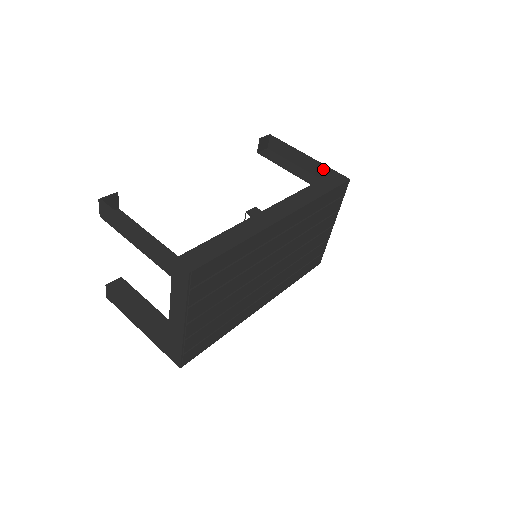
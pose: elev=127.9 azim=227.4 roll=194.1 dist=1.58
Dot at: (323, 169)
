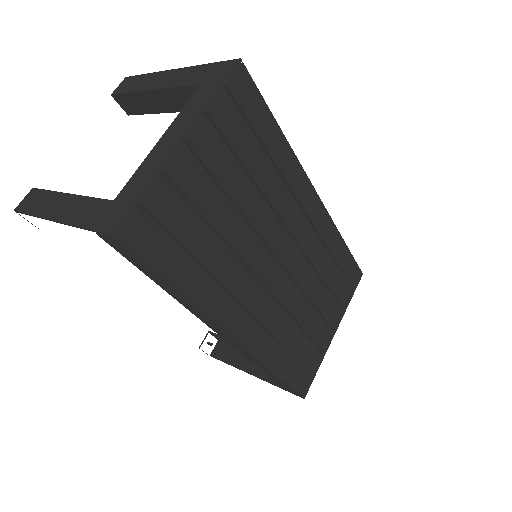
Dot at: occluded
